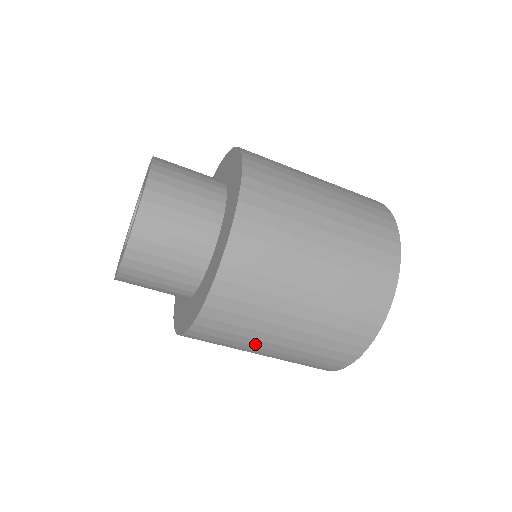
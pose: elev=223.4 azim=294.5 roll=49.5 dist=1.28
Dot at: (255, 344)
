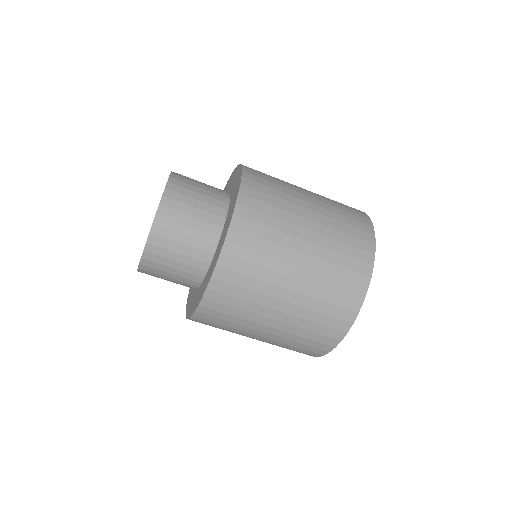
Dot at: (256, 320)
